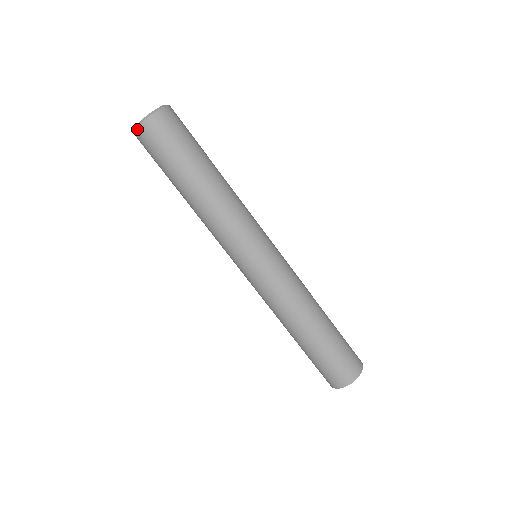
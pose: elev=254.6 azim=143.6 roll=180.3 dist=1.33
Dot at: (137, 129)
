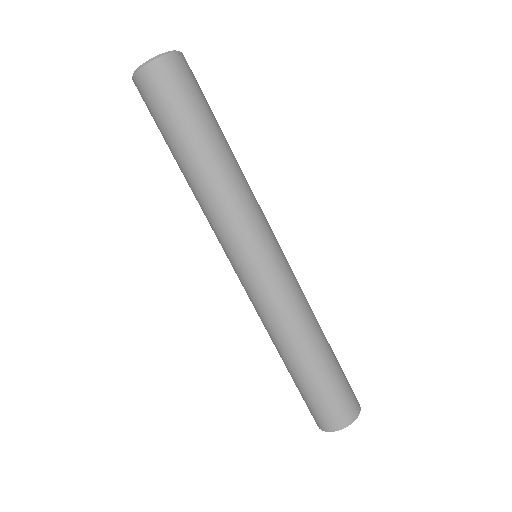
Dot at: occluded
